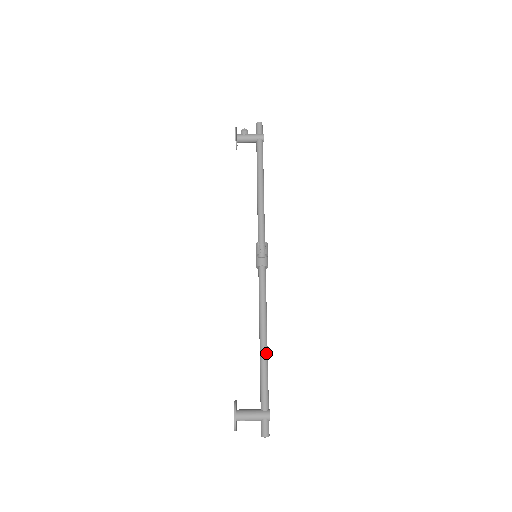
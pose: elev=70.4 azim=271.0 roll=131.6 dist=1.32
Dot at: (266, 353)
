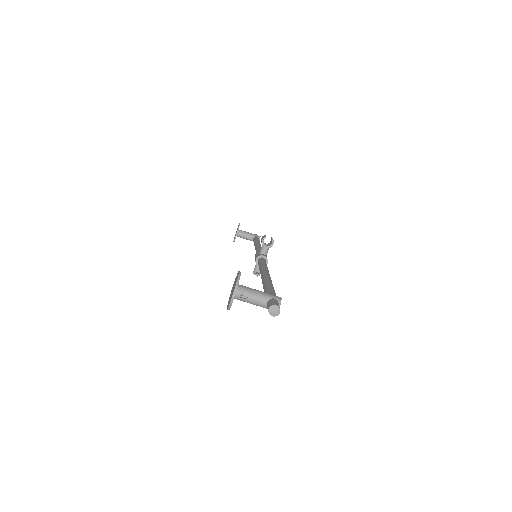
Dot at: (271, 280)
